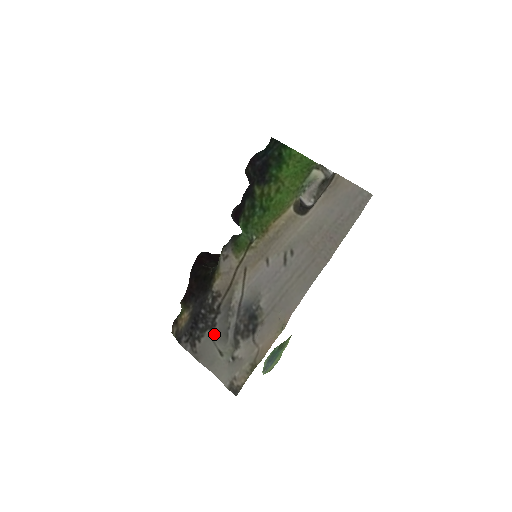
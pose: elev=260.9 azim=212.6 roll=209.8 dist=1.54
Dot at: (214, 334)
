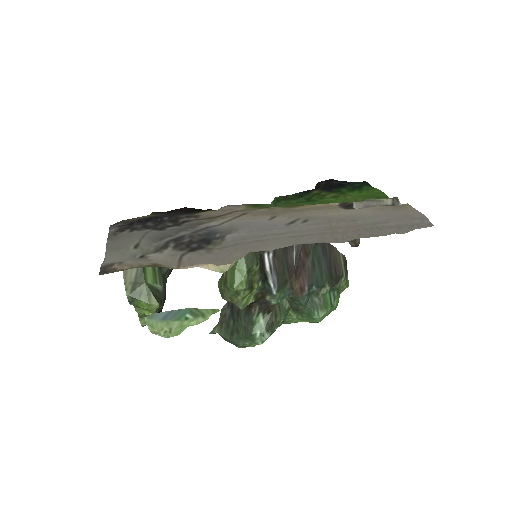
Dot at: (152, 232)
